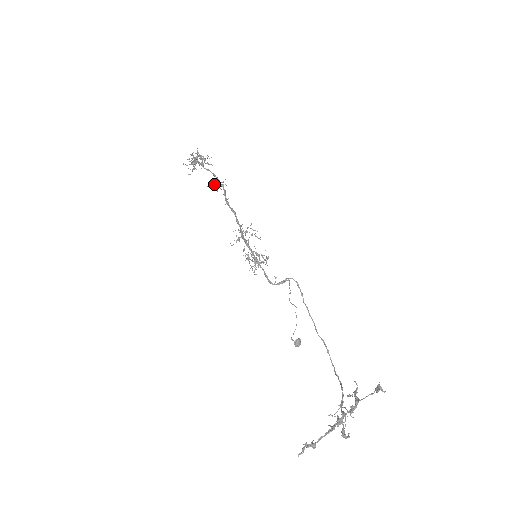
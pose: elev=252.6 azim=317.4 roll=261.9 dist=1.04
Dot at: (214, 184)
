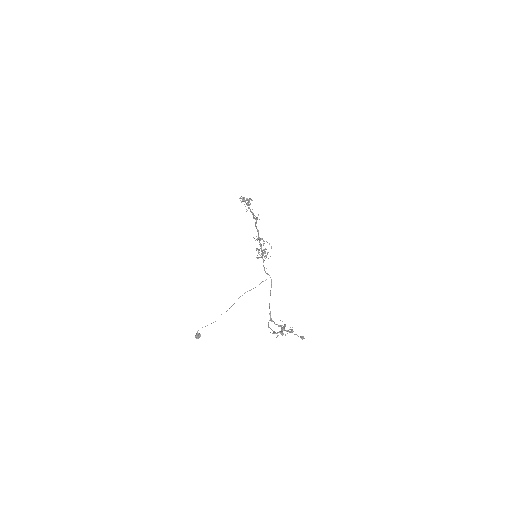
Dot at: occluded
